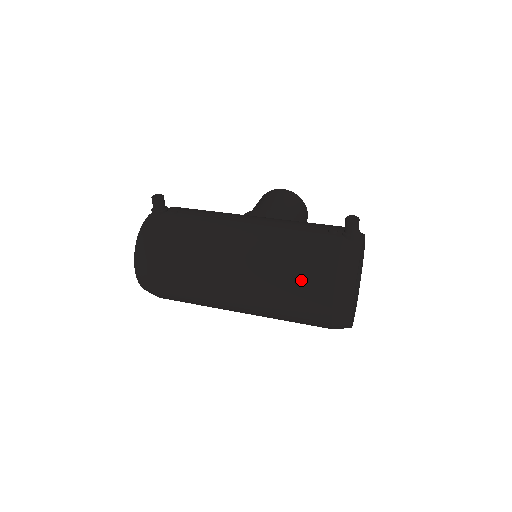
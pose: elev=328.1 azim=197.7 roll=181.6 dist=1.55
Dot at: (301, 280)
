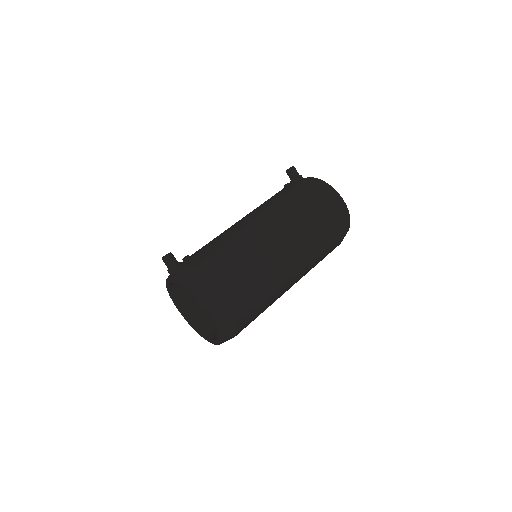
Dot at: (310, 206)
